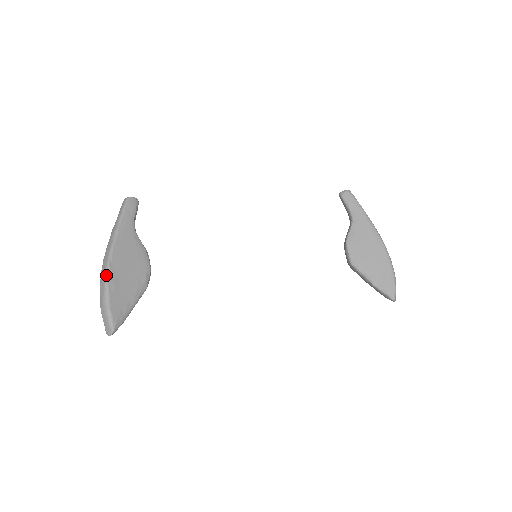
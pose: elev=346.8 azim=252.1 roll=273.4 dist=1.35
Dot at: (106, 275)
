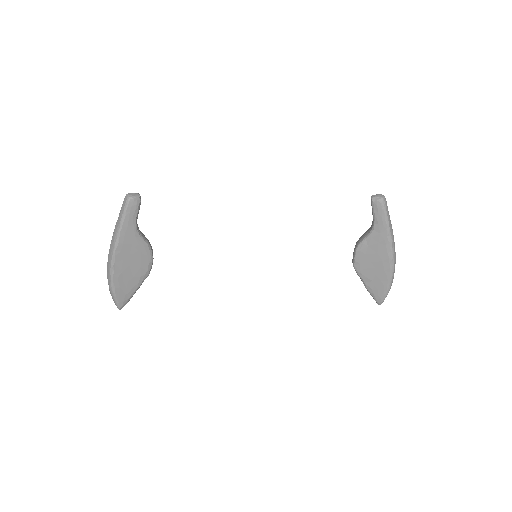
Dot at: (111, 273)
